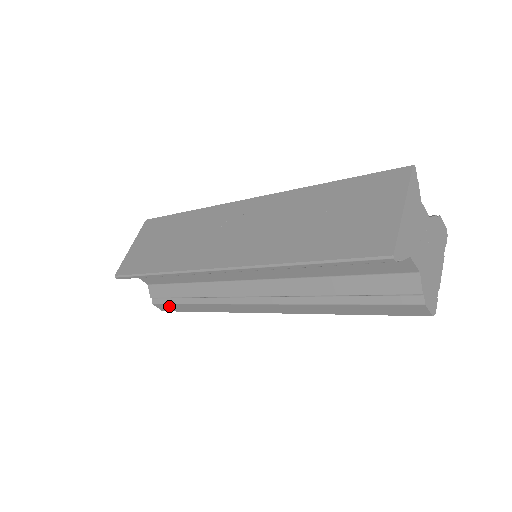
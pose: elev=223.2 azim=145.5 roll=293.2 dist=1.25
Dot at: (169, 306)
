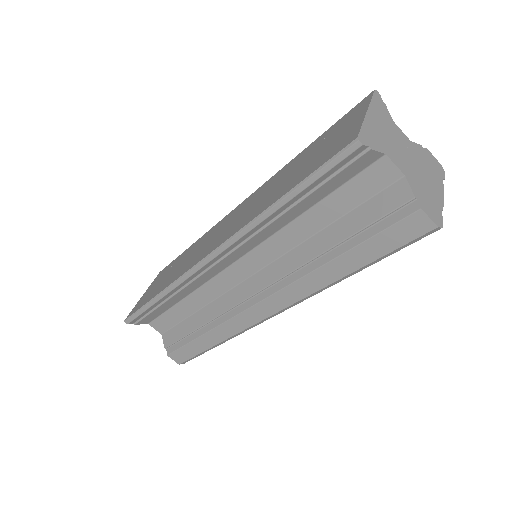
Dot at: (183, 351)
